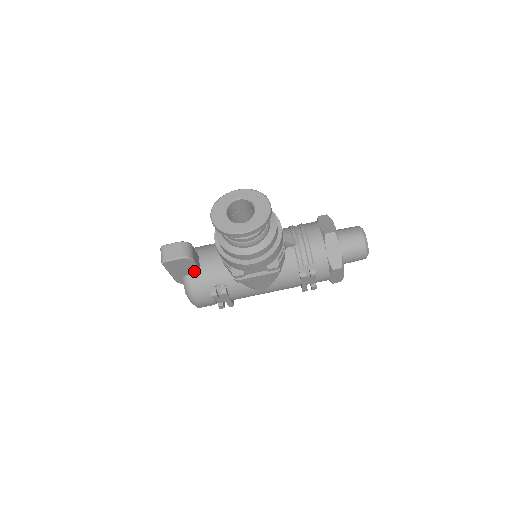
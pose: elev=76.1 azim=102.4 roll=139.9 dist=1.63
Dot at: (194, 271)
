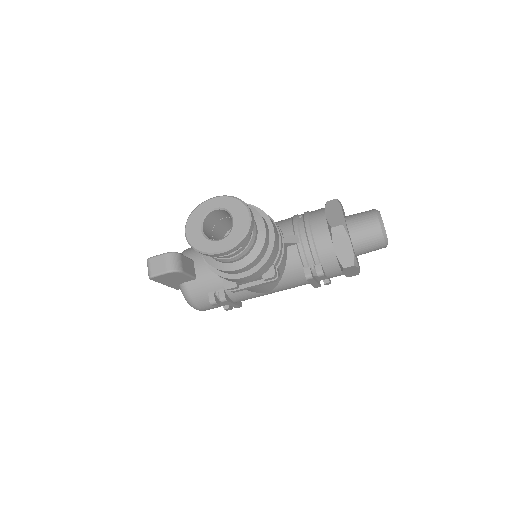
Dot at: (189, 279)
